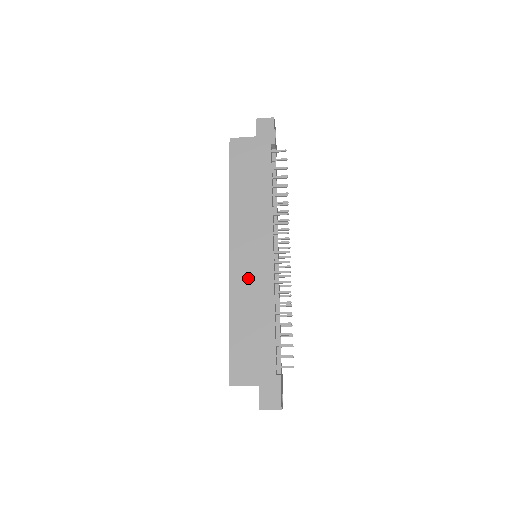
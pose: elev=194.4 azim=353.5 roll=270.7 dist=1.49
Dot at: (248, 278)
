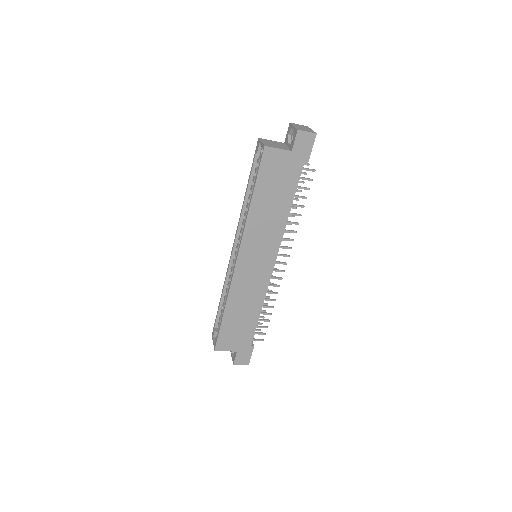
Dot at: (248, 282)
